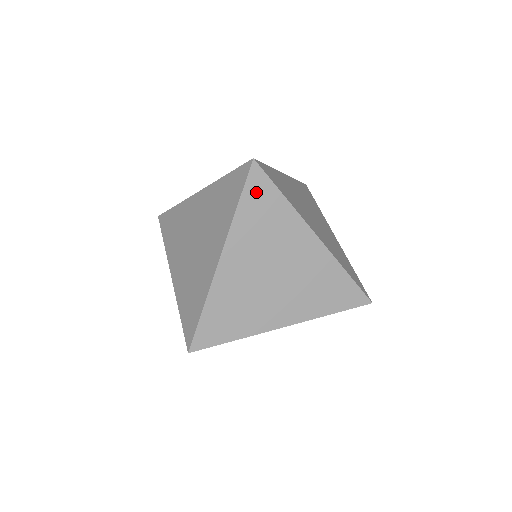
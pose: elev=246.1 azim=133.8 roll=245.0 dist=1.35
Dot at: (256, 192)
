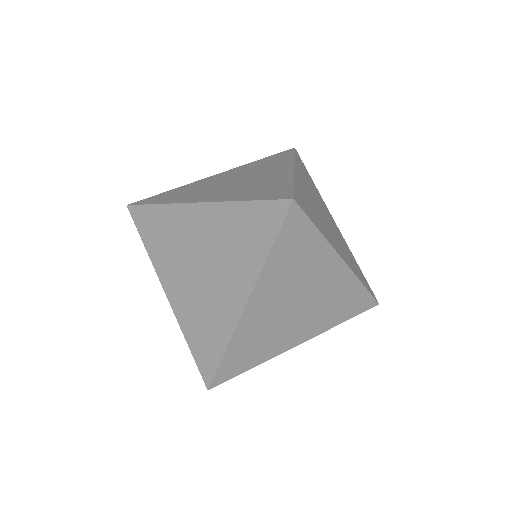
Dot at: (301, 162)
